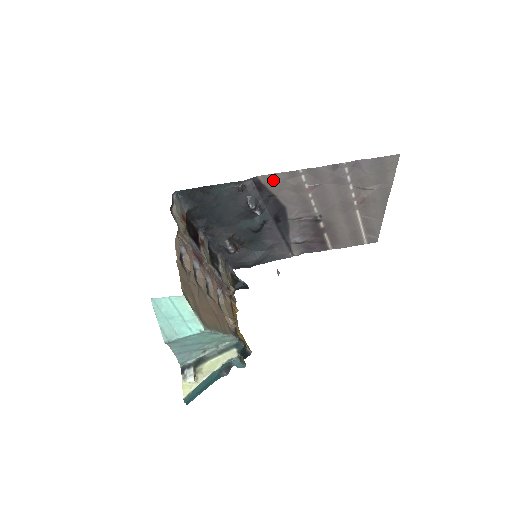
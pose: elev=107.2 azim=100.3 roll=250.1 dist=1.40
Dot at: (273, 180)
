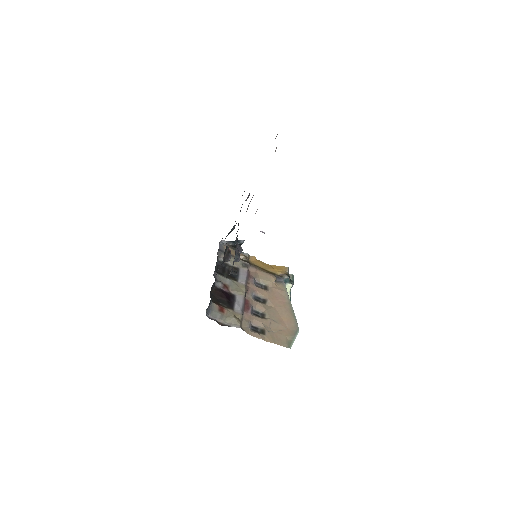
Dot at: occluded
